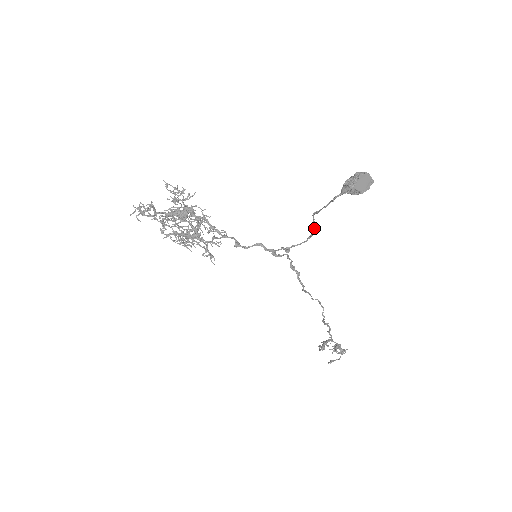
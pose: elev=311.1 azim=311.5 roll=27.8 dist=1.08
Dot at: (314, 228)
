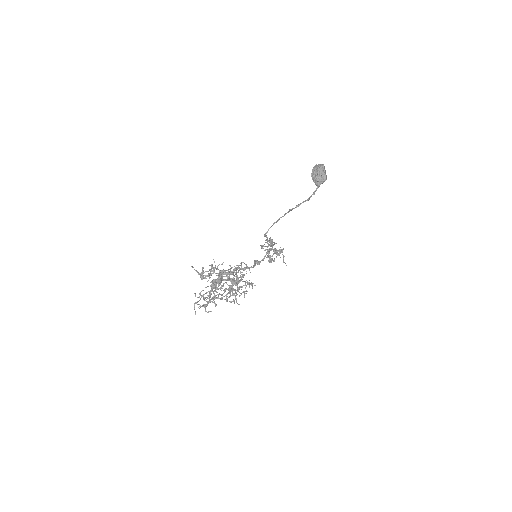
Dot at: (288, 212)
